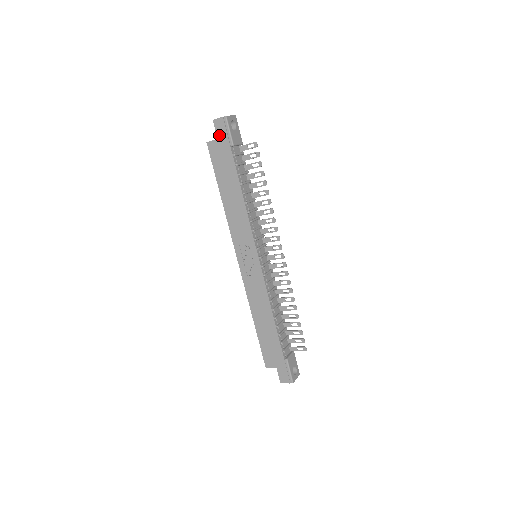
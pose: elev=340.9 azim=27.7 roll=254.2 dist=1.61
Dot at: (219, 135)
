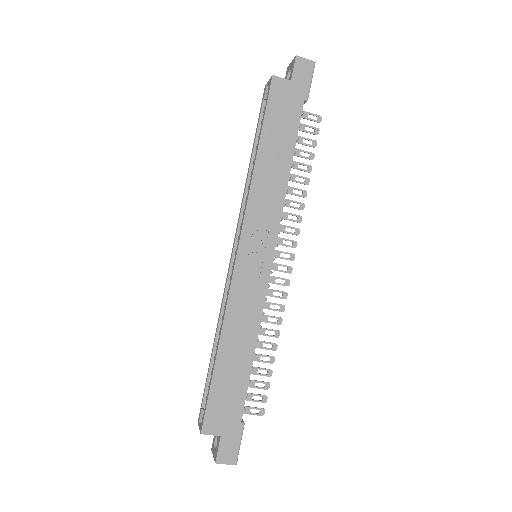
Dot at: (296, 77)
